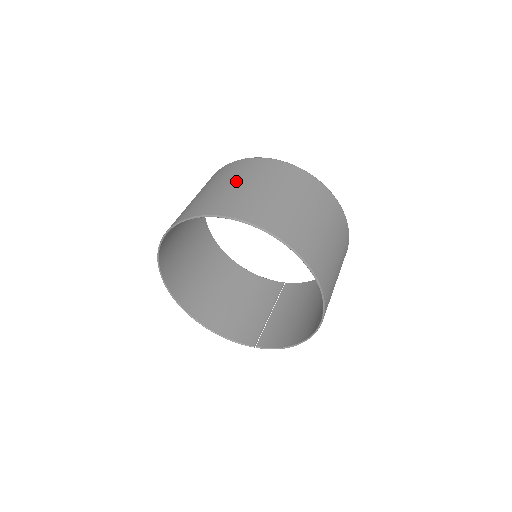
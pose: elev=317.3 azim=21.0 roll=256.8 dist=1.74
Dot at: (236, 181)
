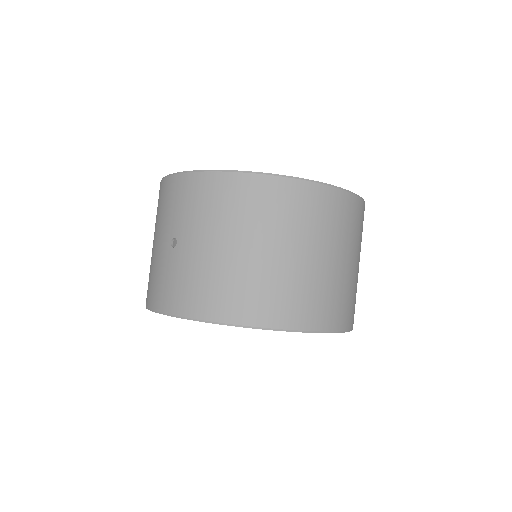
Dot at: (289, 247)
